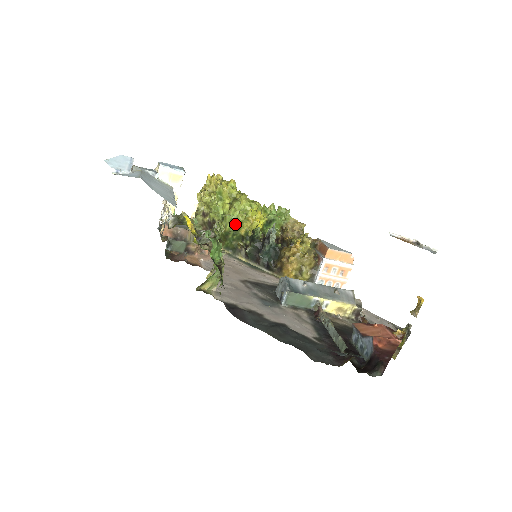
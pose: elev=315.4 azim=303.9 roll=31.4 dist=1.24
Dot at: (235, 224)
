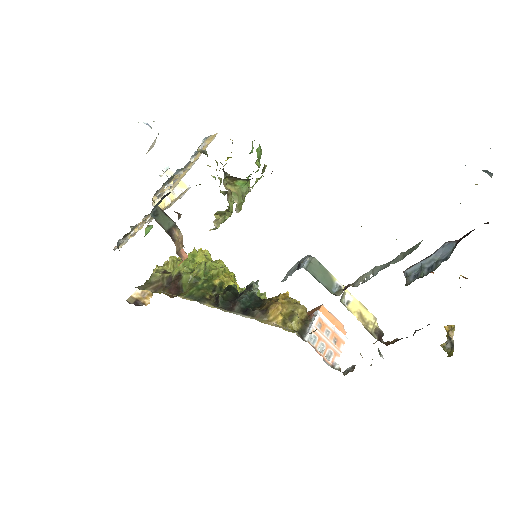
Dot at: (210, 273)
